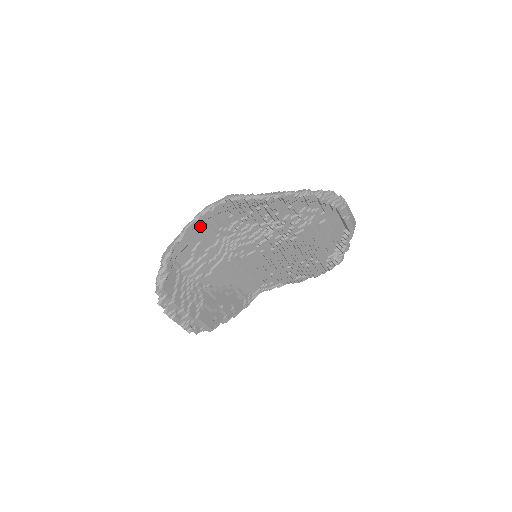
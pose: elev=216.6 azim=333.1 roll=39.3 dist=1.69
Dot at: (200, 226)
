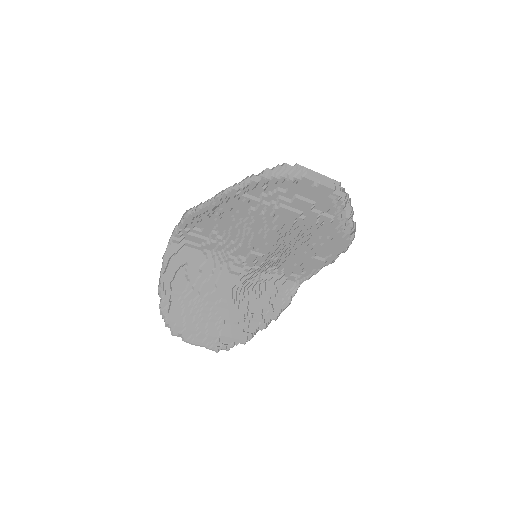
Dot at: (178, 250)
